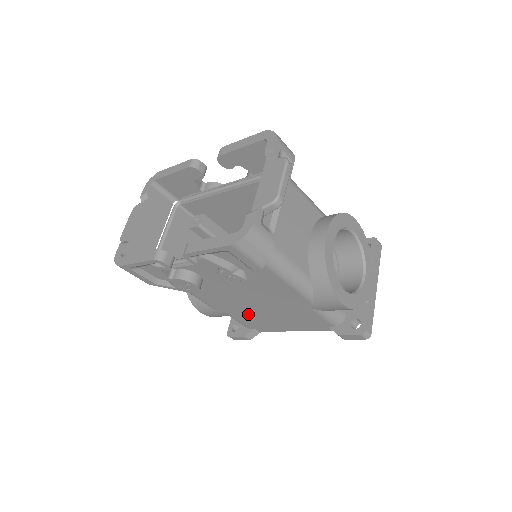
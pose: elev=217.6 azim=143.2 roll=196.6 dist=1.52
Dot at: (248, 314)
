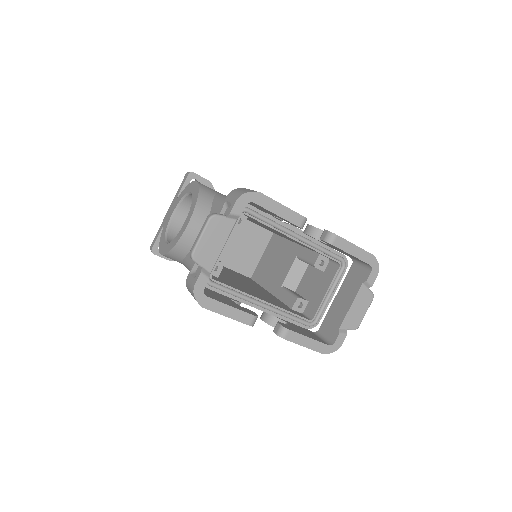
Dot at: occluded
